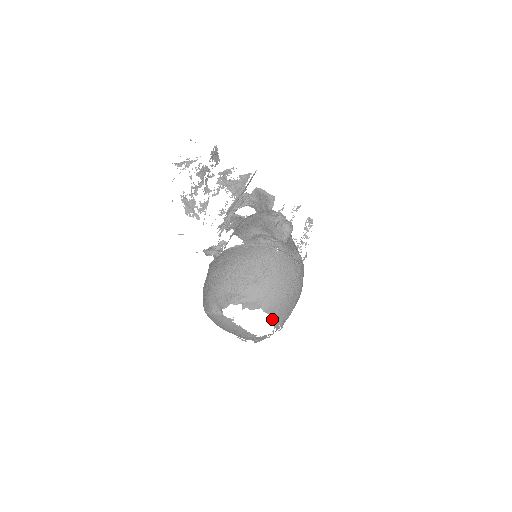
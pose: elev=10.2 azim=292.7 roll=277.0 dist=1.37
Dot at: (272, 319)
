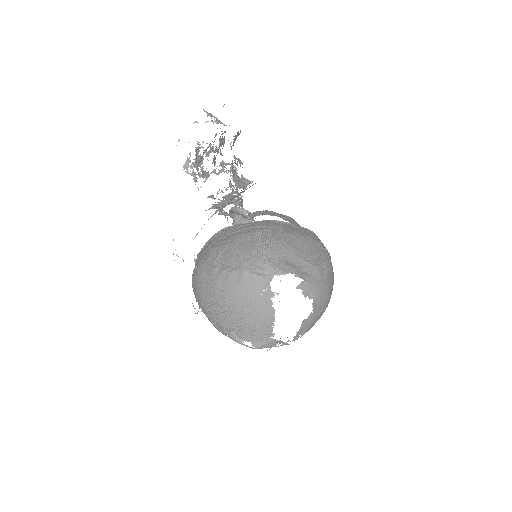
Dot at: (306, 322)
